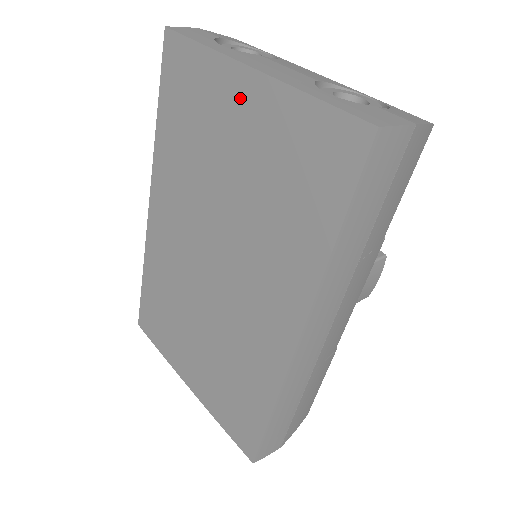
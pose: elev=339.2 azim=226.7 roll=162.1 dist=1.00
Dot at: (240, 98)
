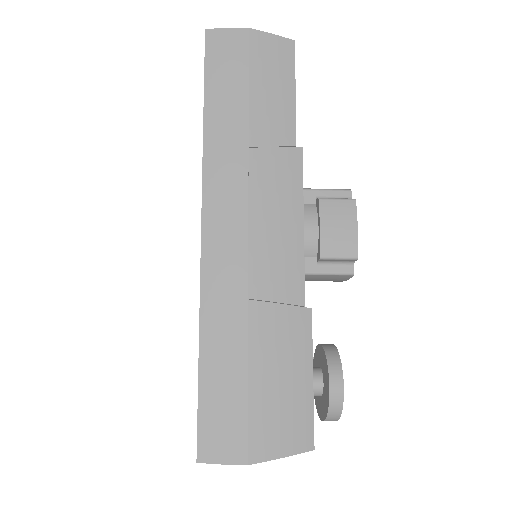
Dot at: occluded
